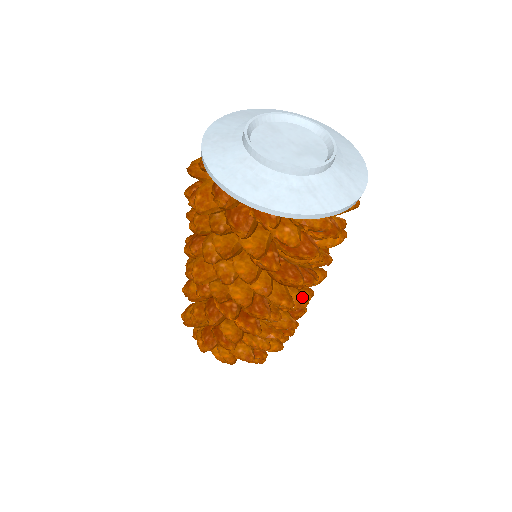
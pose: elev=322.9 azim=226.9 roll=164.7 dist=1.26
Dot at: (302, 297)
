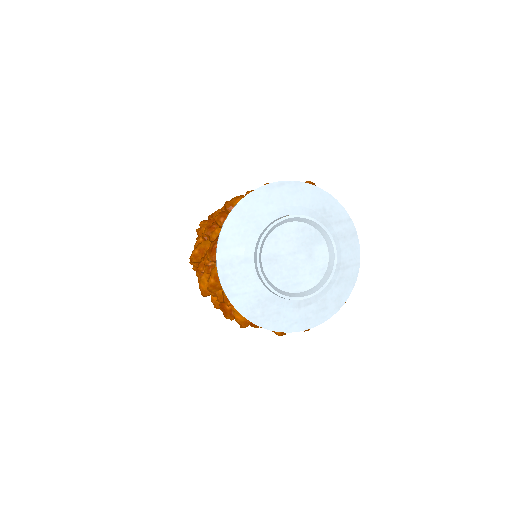
Dot at: occluded
